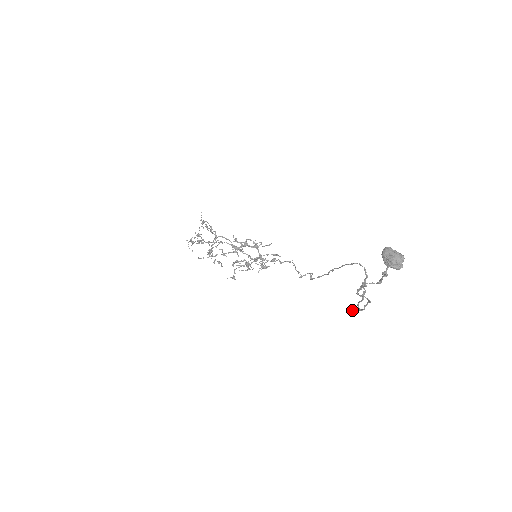
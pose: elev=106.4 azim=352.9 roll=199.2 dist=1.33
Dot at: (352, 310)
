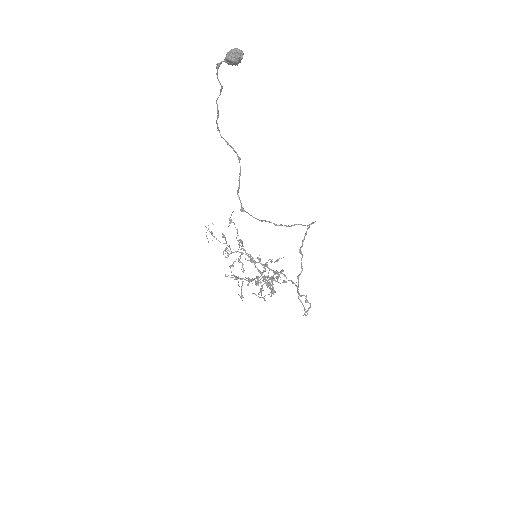
Dot at: occluded
